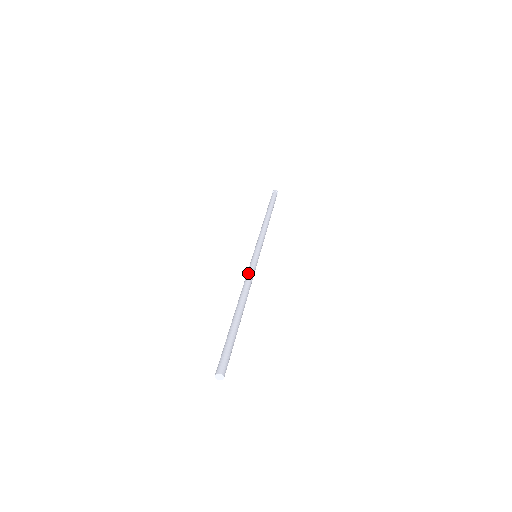
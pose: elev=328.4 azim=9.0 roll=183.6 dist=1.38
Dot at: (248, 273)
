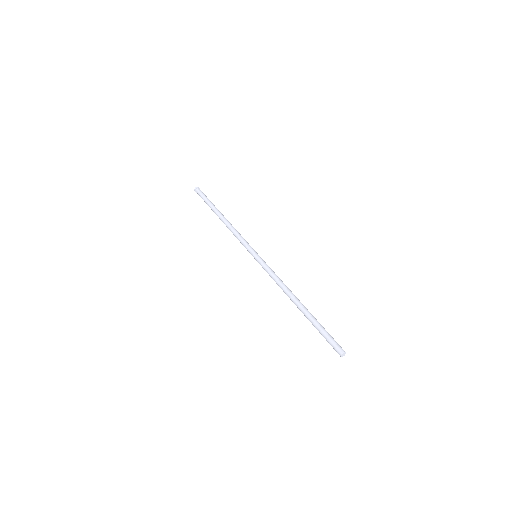
Dot at: (270, 276)
